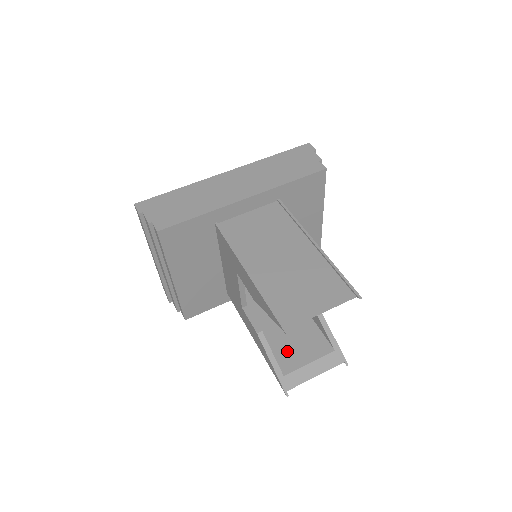
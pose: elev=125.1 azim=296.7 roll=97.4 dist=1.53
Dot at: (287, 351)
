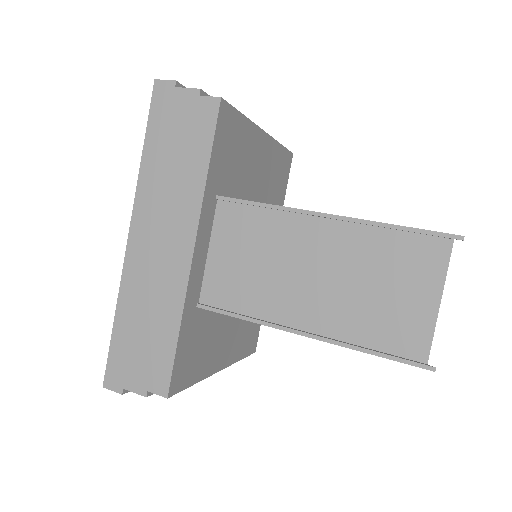
Dot at: occluded
